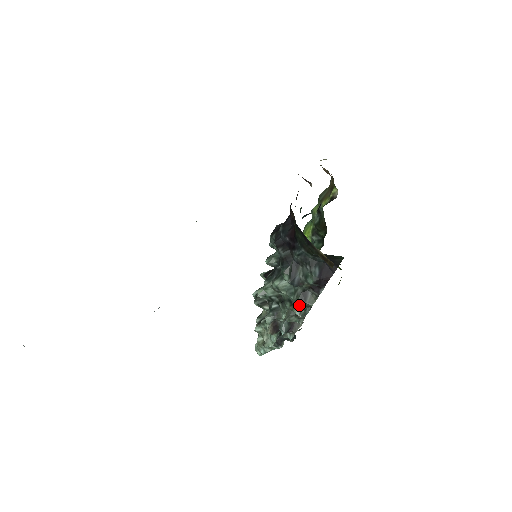
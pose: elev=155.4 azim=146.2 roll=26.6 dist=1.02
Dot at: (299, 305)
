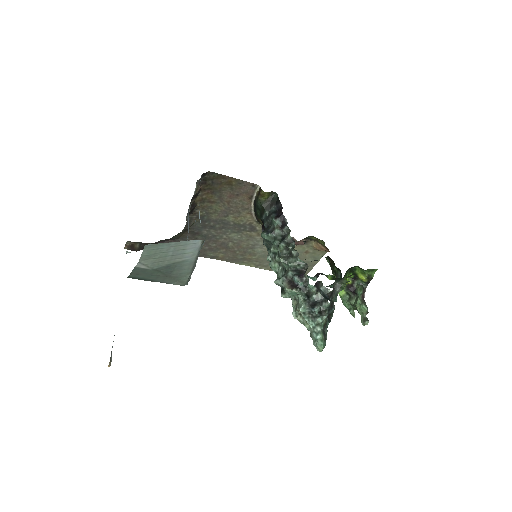
Dot at: (282, 242)
